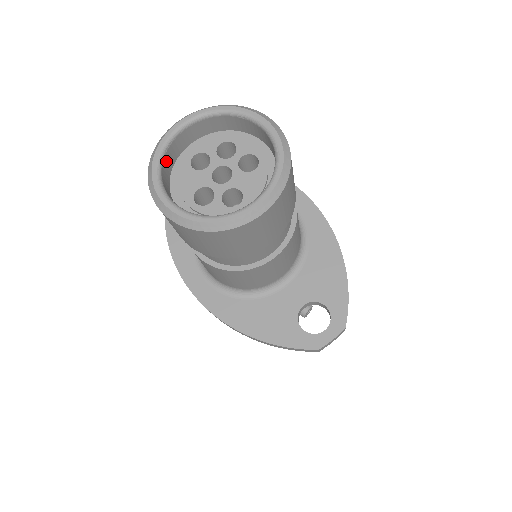
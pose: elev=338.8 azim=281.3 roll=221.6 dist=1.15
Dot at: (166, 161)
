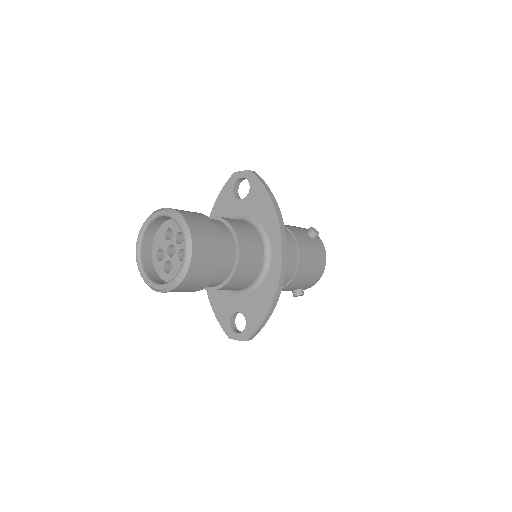
Dot at: (152, 225)
